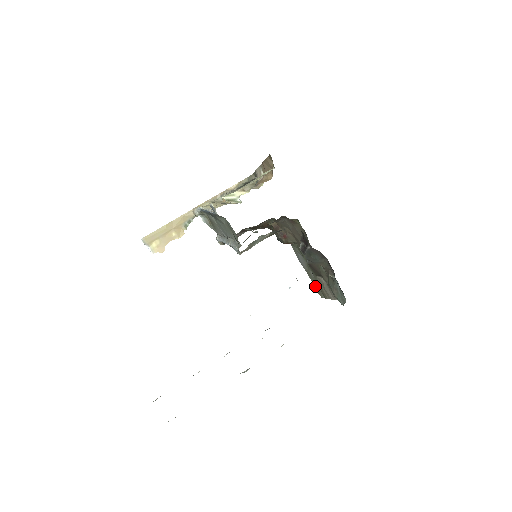
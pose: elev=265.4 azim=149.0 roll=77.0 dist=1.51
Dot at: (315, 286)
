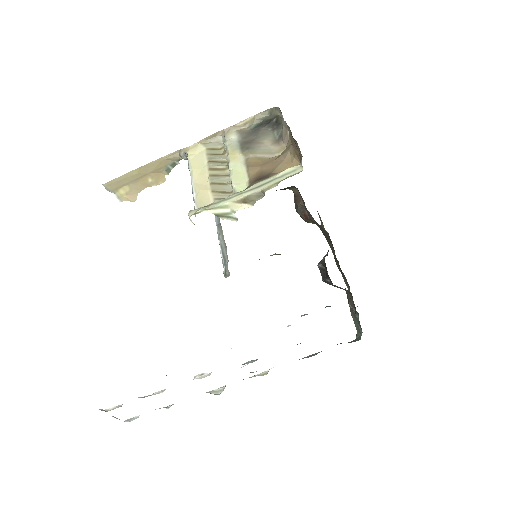
Dot at: occluded
